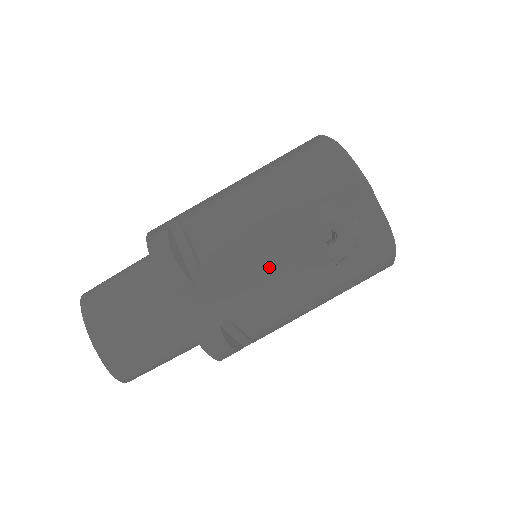
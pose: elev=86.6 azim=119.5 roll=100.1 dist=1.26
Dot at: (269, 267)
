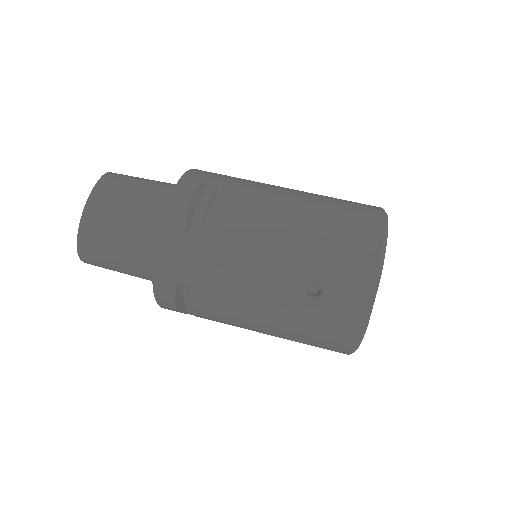
Dot at: (250, 273)
